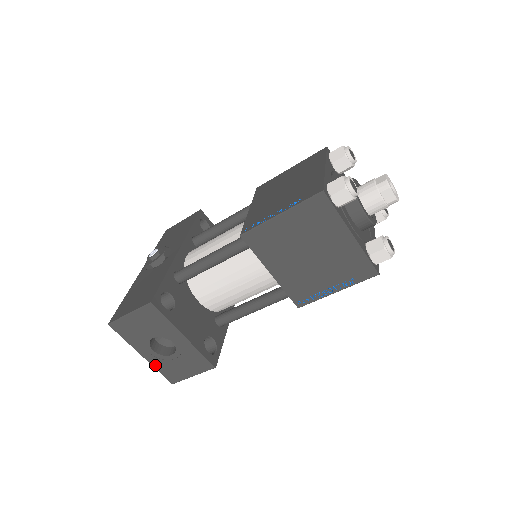
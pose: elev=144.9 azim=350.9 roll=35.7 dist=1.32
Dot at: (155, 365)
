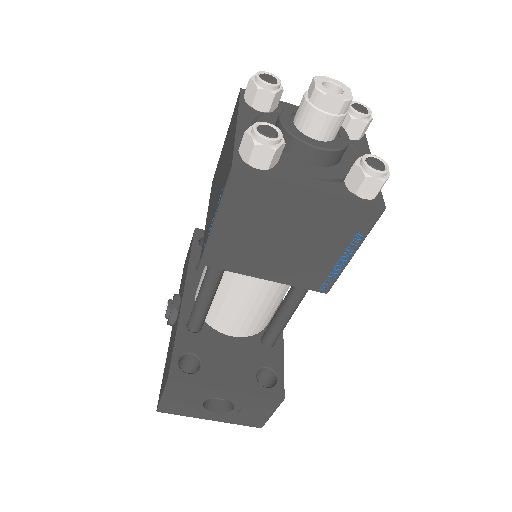
Dot at: (230, 422)
